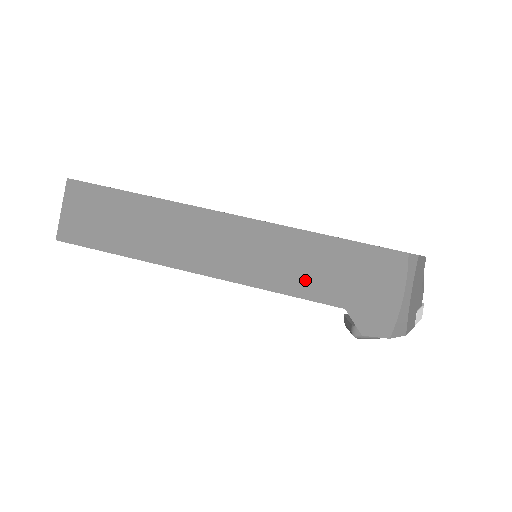
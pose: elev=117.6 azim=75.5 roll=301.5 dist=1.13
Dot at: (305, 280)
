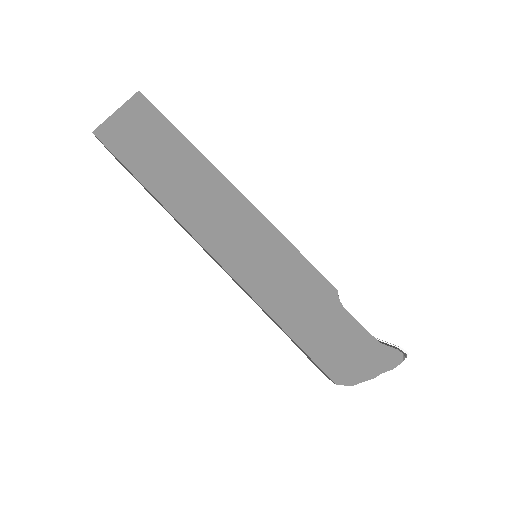
Dot at: (269, 317)
